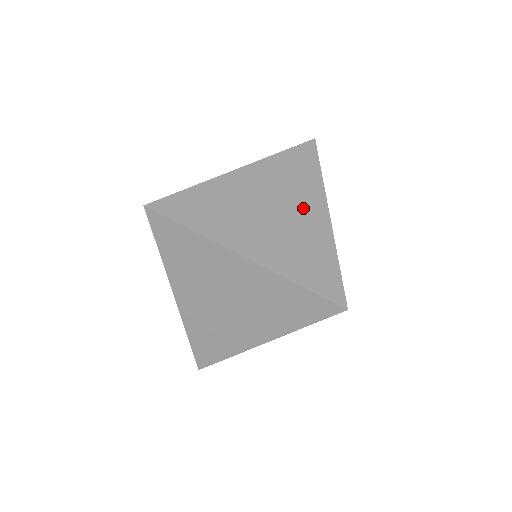
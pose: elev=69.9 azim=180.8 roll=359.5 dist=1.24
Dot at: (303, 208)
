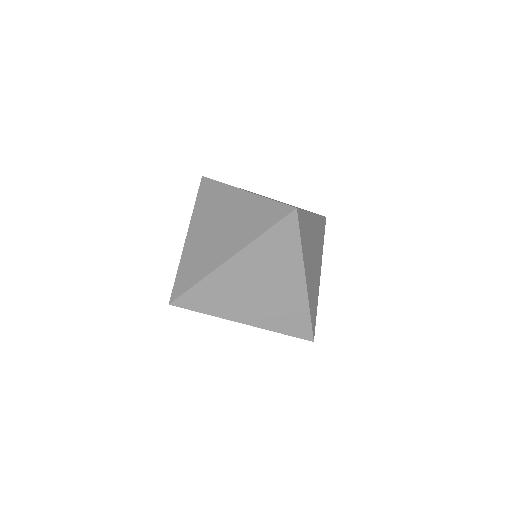
Dot at: occluded
